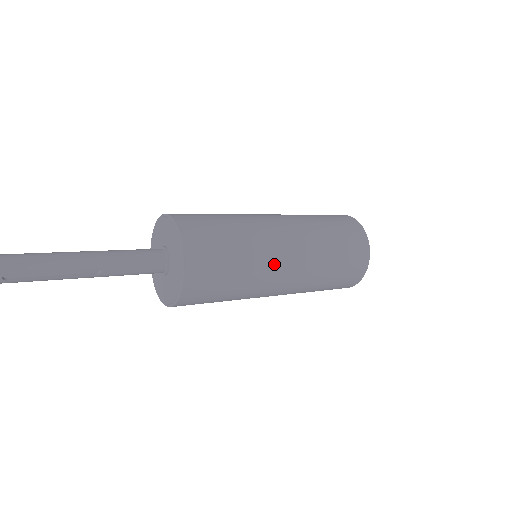
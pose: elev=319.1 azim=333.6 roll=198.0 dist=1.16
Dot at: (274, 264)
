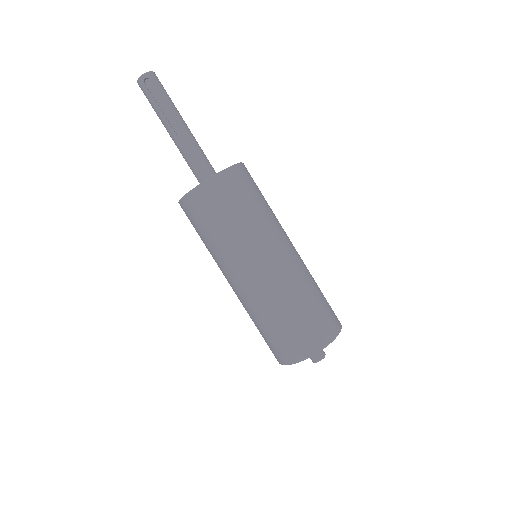
Dot at: (267, 246)
